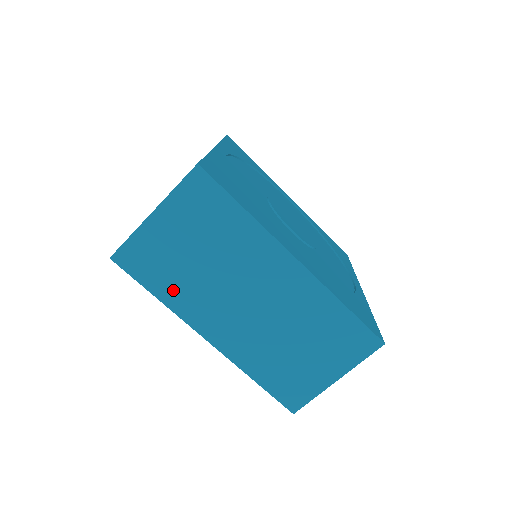
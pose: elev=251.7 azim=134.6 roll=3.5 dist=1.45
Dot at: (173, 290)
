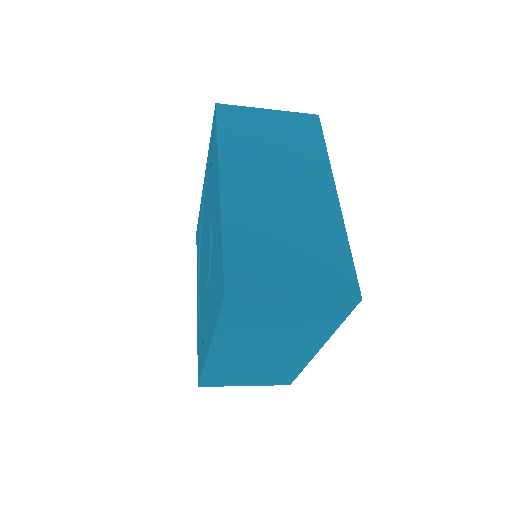
Dot at: (234, 144)
